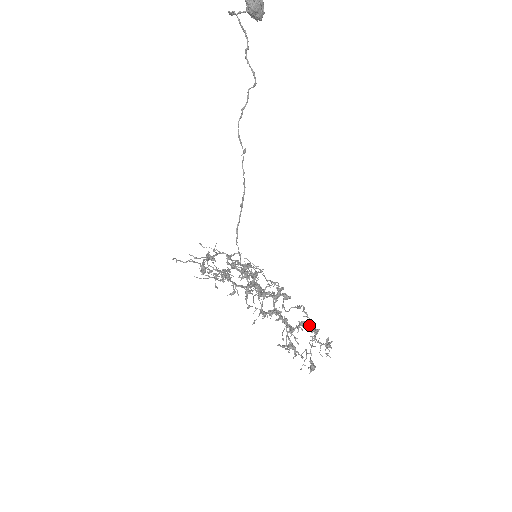
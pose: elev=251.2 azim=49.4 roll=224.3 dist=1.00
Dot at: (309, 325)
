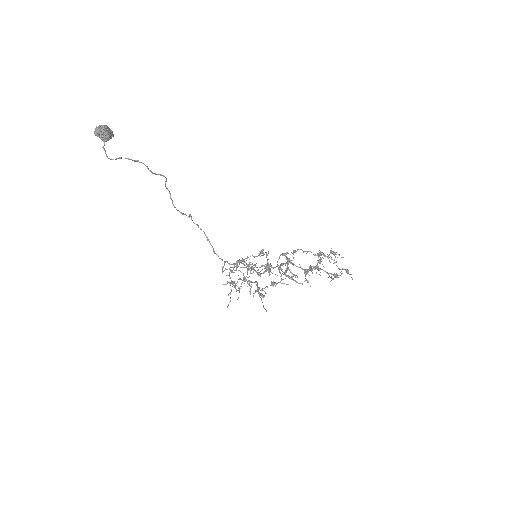
Dot at: (315, 255)
